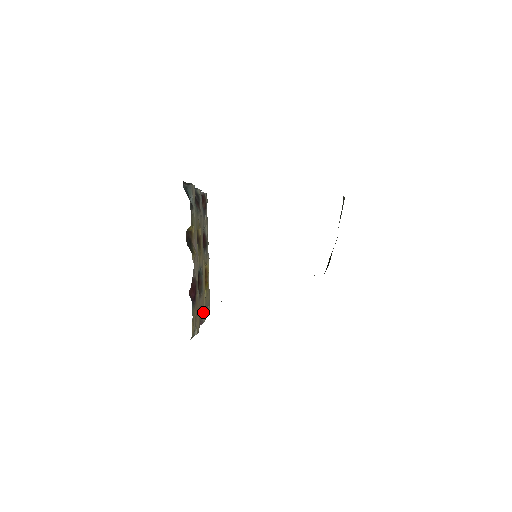
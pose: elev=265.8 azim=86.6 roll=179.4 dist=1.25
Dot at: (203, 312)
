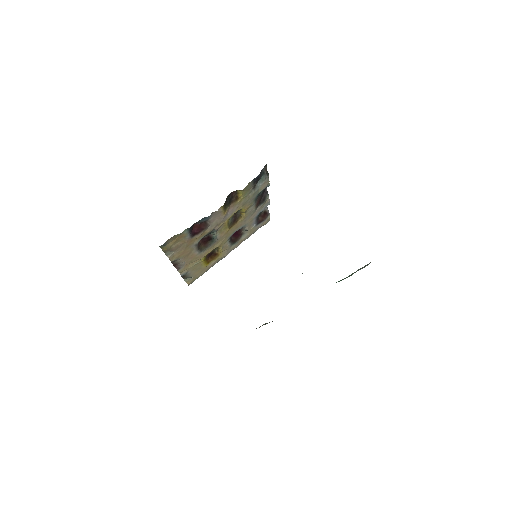
Dot at: (186, 266)
